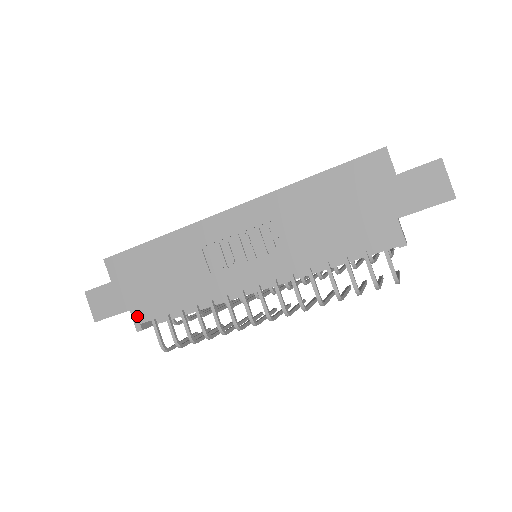
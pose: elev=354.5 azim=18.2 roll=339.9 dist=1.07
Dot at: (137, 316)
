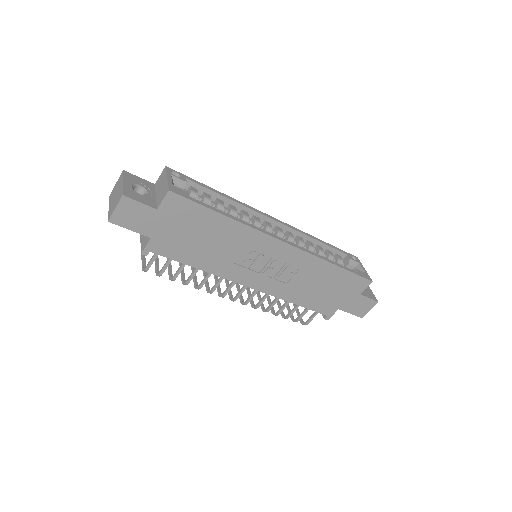
Dot at: (153, 246)
